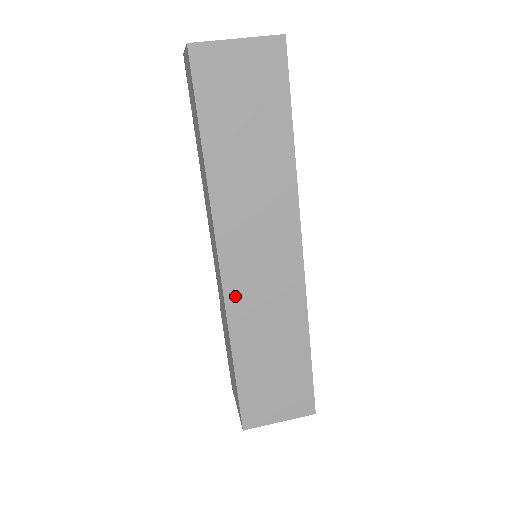
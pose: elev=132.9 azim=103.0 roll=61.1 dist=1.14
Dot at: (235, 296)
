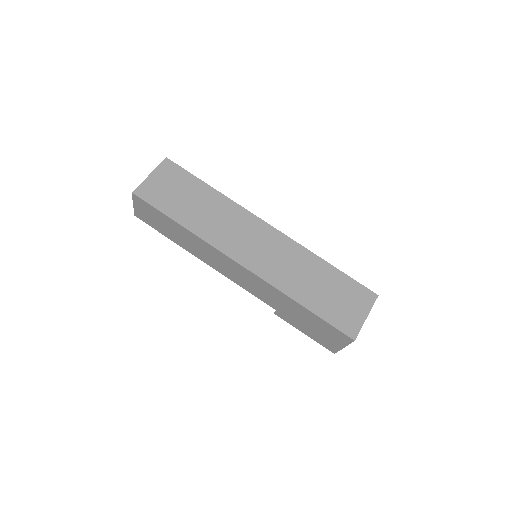
Dot at: (264, 272)
